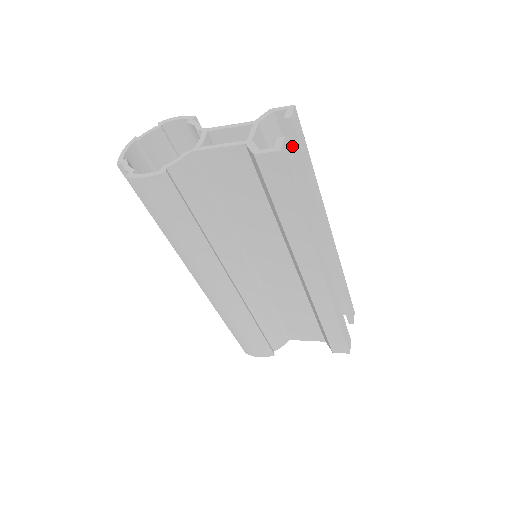
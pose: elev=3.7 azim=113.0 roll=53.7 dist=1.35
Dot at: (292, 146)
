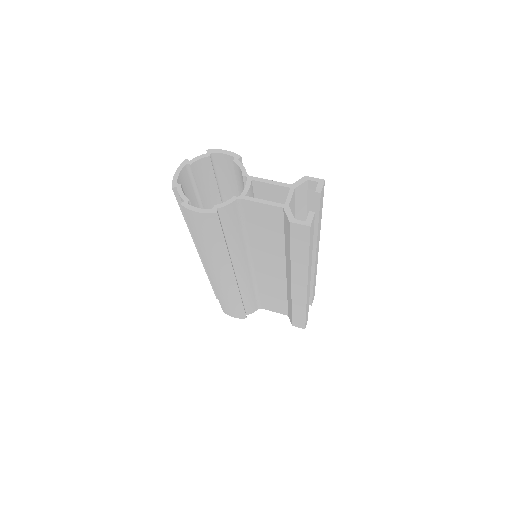
Dot at: (312, 201)
